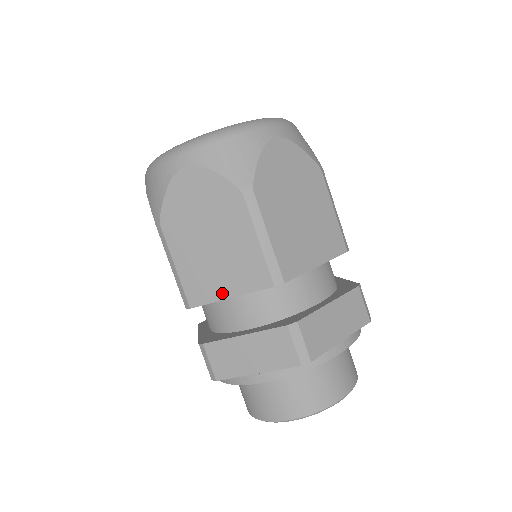
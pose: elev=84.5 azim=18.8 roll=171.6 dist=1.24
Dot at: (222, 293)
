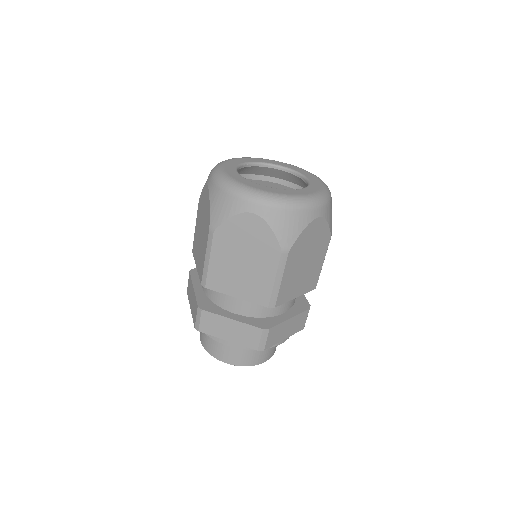
Dot at: (232, 292)
